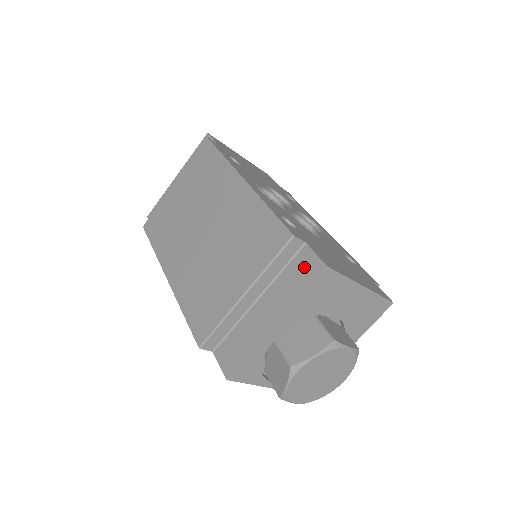
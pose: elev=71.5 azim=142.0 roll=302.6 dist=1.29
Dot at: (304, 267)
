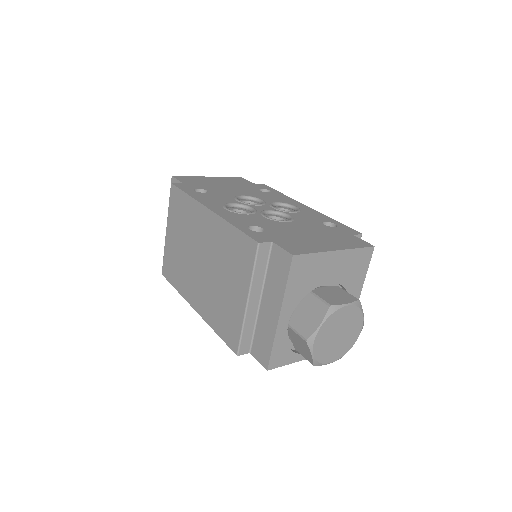
Dot at: (279, 262)
